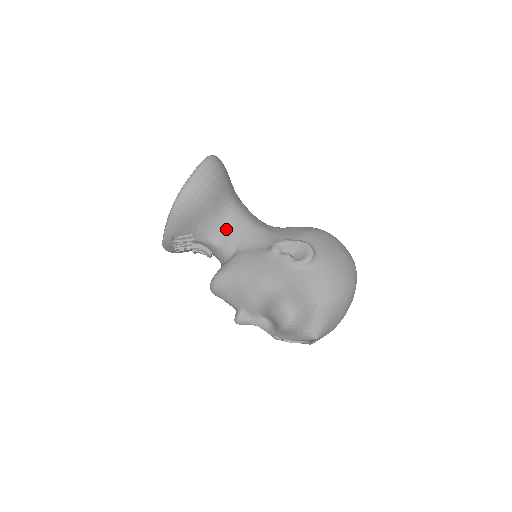
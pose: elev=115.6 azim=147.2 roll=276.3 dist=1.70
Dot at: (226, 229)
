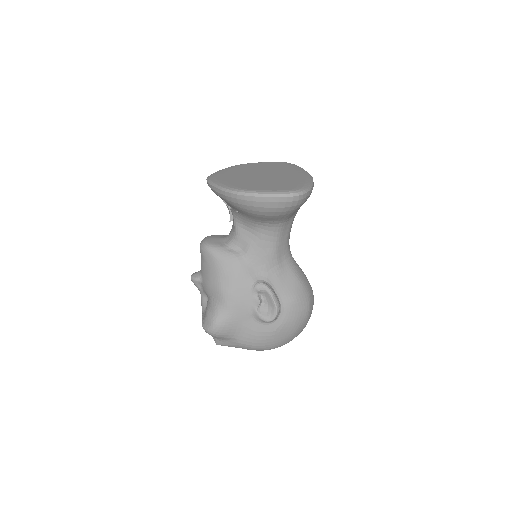
Dot at: (253, 232)
